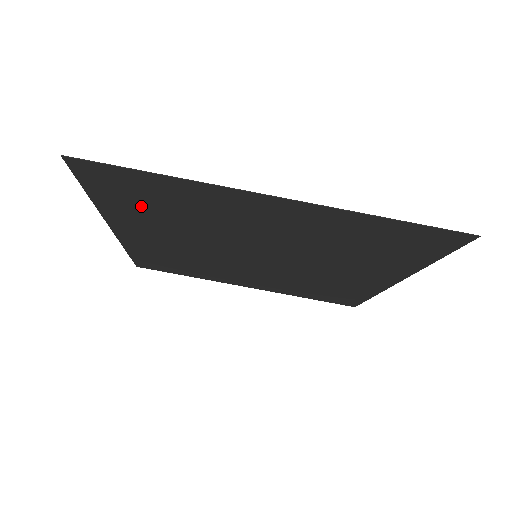
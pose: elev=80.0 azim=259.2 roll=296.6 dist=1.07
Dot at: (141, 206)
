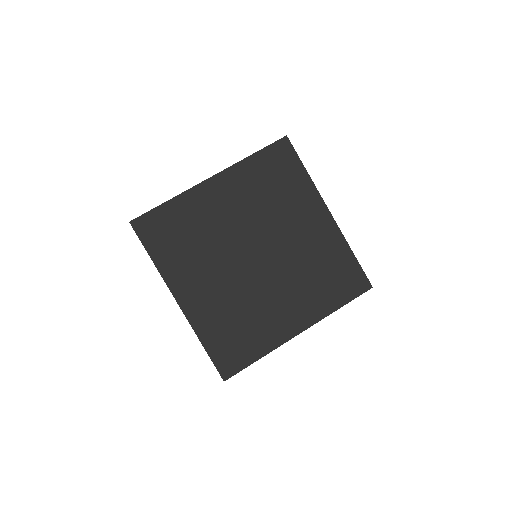
Dot at: (175, 245)
